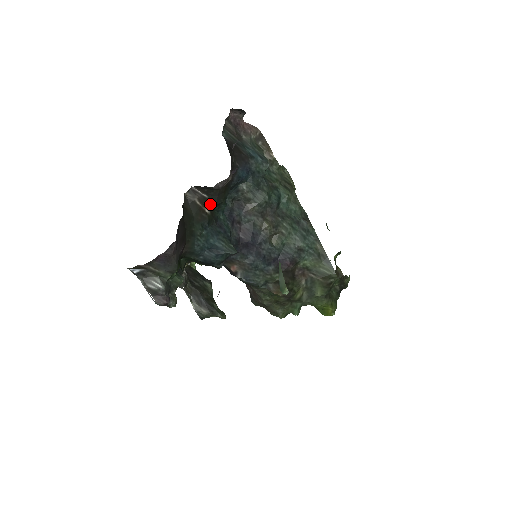
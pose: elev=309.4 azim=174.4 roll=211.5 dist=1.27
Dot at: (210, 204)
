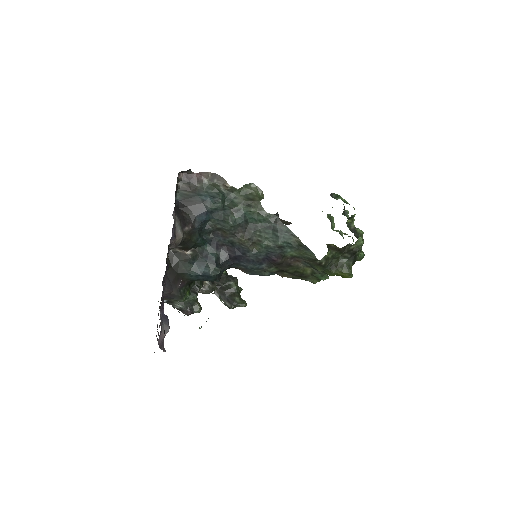
Dot at: (187, 249)
